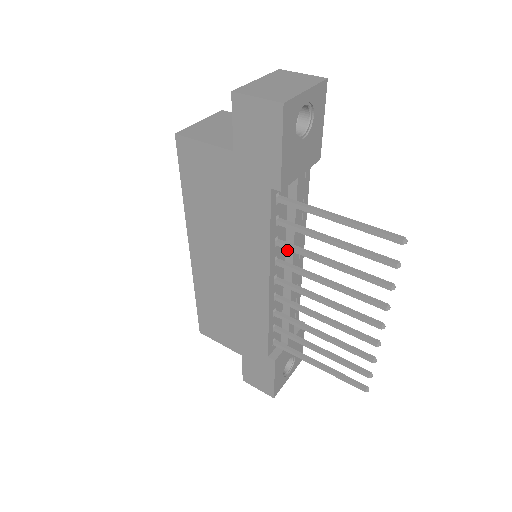
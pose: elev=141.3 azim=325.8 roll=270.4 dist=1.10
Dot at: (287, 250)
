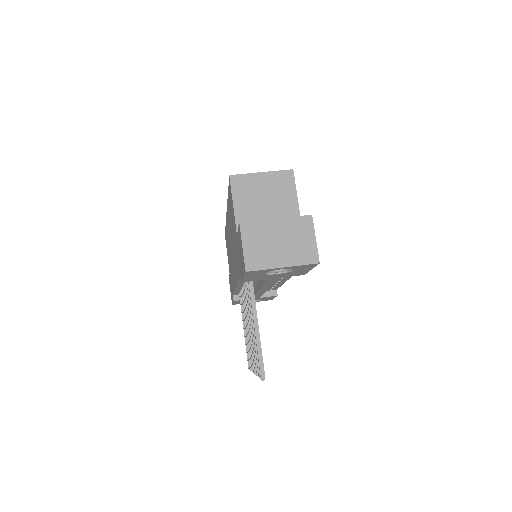
Dot at: (259, 283)
